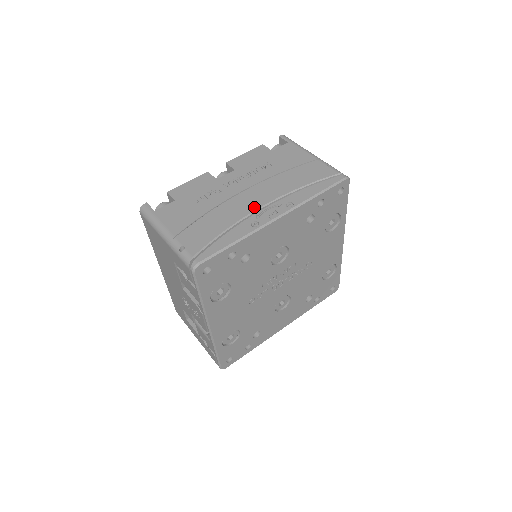
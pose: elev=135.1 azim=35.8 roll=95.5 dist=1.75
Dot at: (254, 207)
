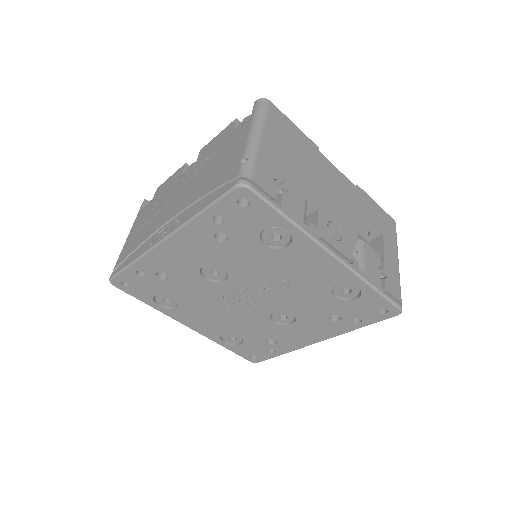
Dot at: (165, 220)
